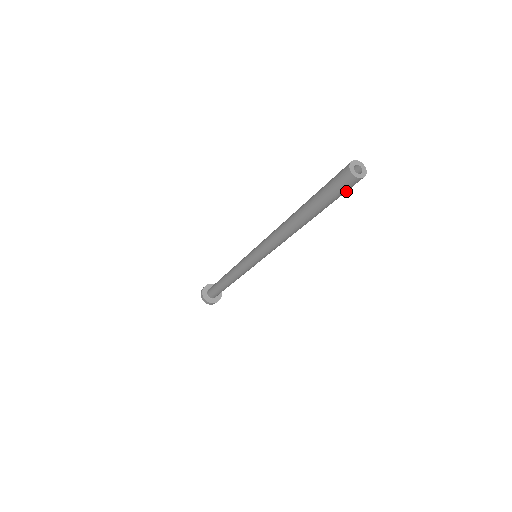
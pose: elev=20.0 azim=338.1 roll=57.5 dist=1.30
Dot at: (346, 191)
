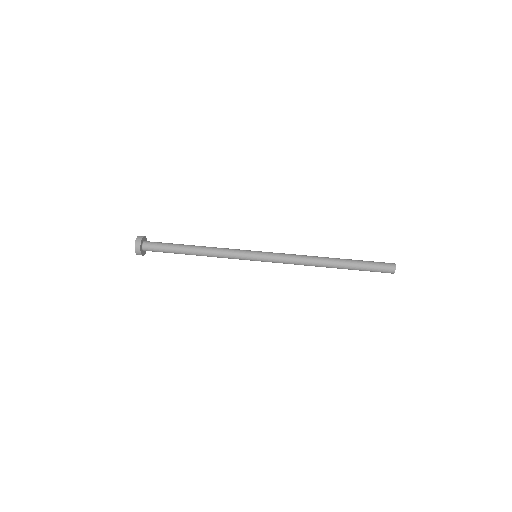
Dot at: occluded
